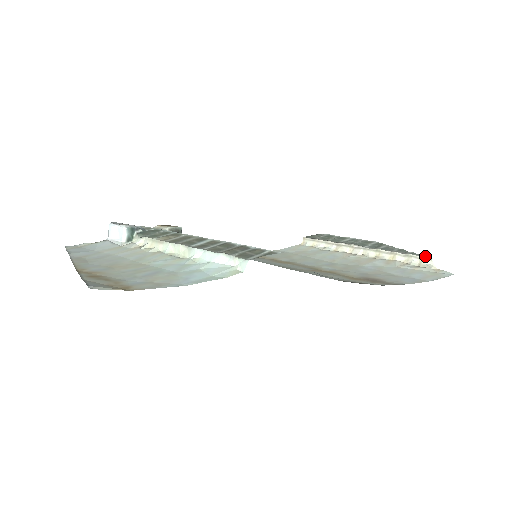
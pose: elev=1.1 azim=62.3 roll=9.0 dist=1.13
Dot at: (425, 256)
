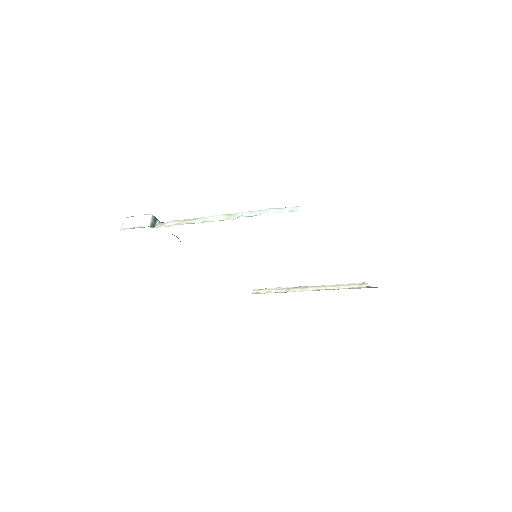
Dot at: (362, 282)
